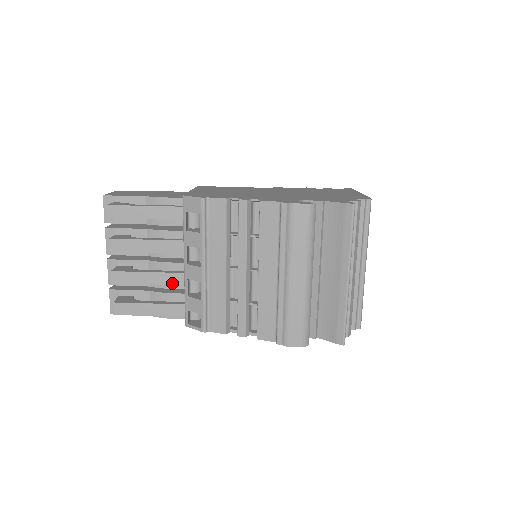
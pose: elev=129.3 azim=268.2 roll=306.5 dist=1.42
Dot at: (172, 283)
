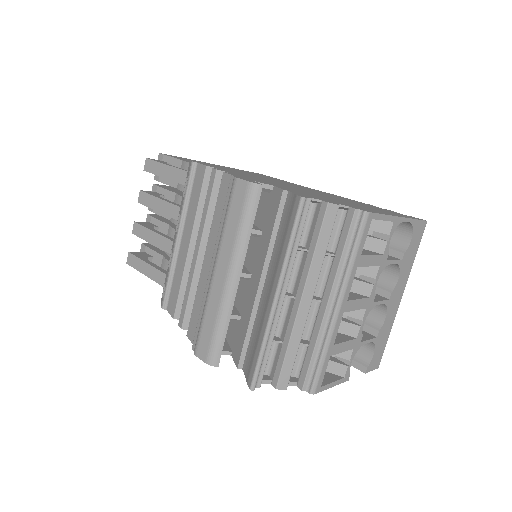
Dot at: (166, 250)
